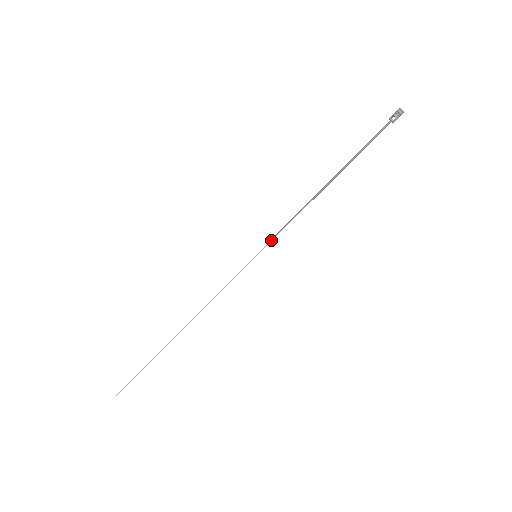
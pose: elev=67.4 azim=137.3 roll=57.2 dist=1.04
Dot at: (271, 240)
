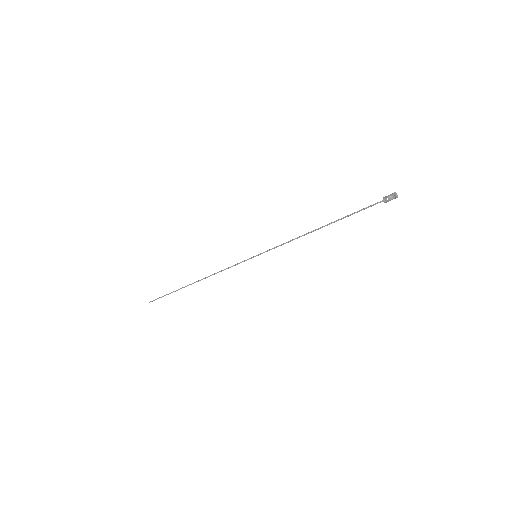
Dot at: (269, 250)
